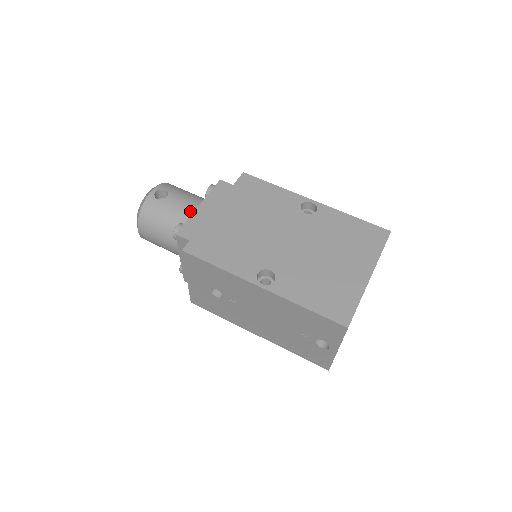
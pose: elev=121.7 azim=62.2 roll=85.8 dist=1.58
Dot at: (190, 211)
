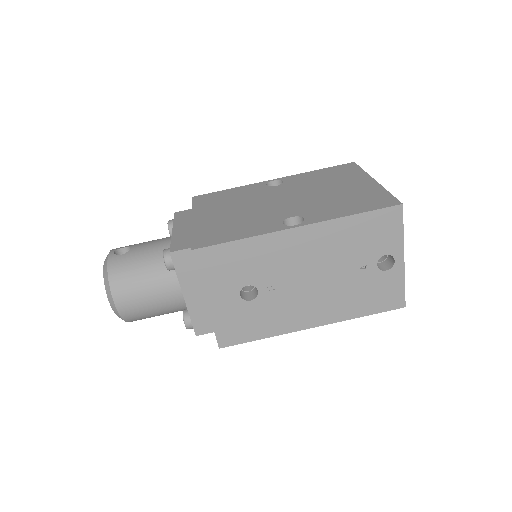
Dot at: (165, 243)
